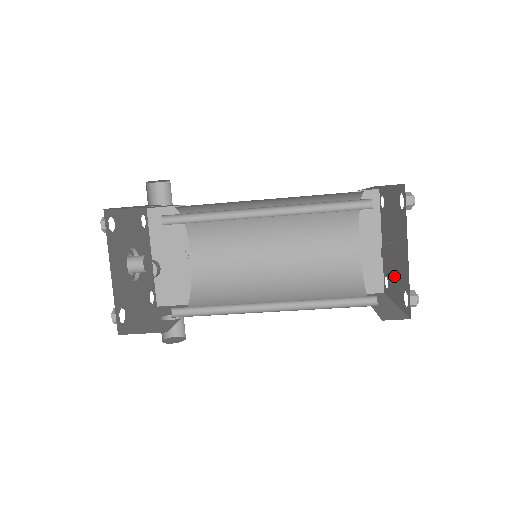
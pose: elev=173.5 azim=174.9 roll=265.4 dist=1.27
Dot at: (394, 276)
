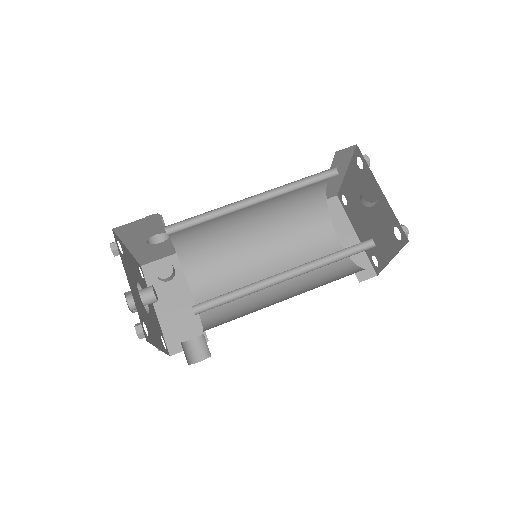
Dot at: (379, 238)
